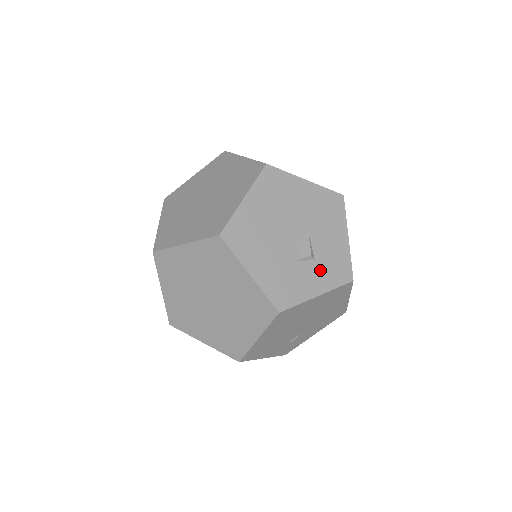
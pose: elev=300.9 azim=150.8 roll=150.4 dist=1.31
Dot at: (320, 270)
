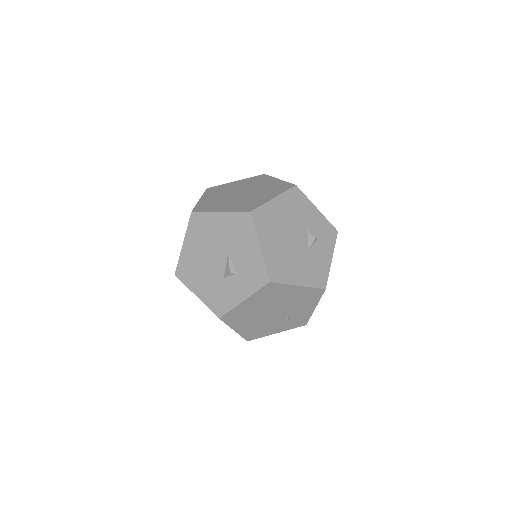
Dot at: (242, 280)
